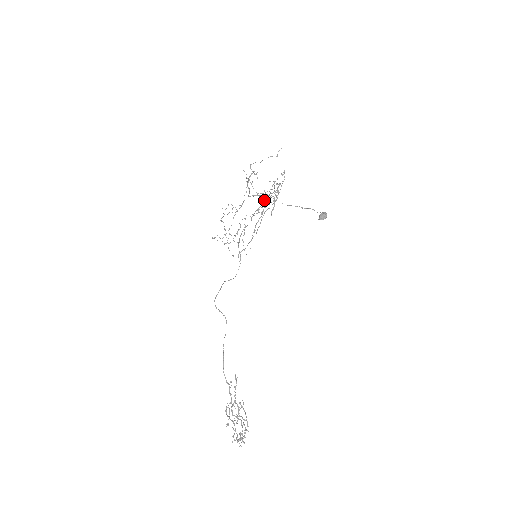
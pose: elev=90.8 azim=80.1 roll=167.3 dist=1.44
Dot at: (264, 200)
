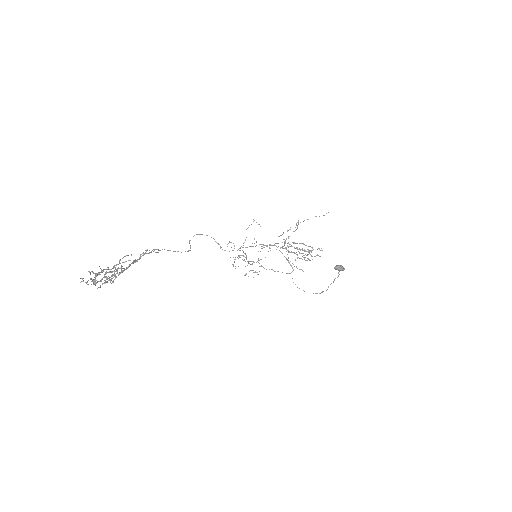
Dot at: (290, 273)
